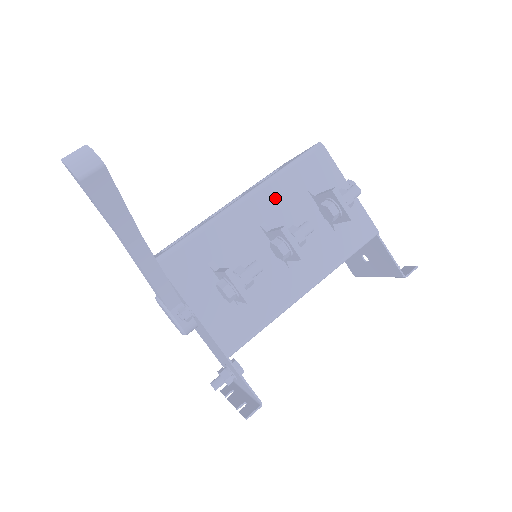
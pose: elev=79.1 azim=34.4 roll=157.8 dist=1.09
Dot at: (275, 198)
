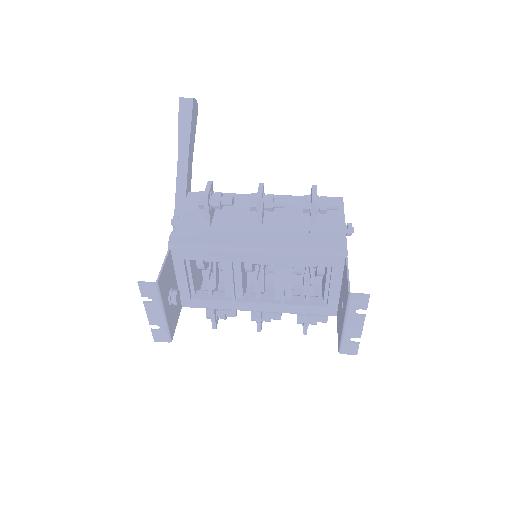
Dot at: occluded
